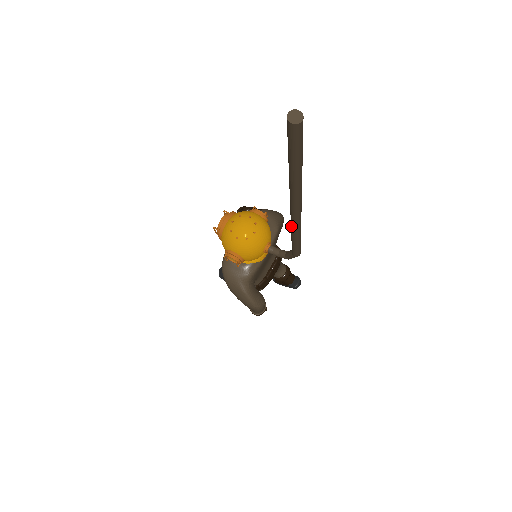
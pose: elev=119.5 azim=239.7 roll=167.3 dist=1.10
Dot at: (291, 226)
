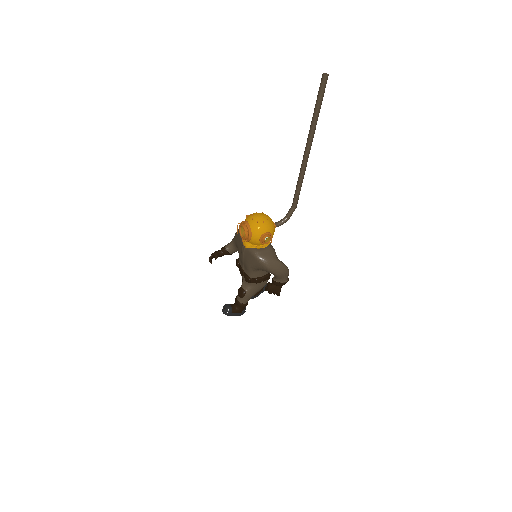
Dot at: (303, 169)
